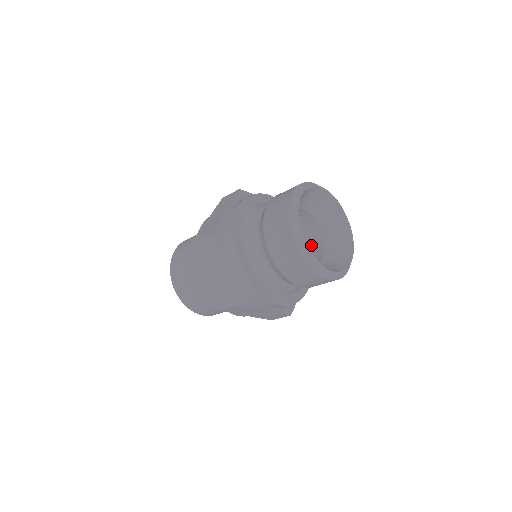
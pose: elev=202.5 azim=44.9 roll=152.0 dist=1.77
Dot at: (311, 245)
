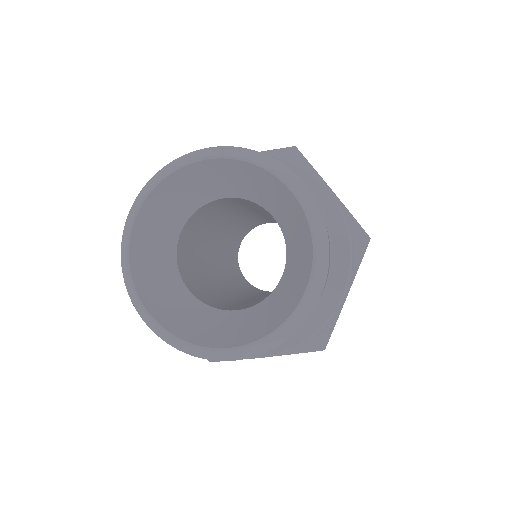
Dot at: occluded
